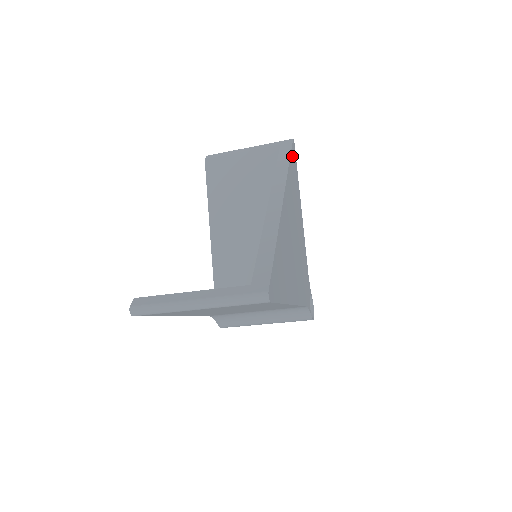
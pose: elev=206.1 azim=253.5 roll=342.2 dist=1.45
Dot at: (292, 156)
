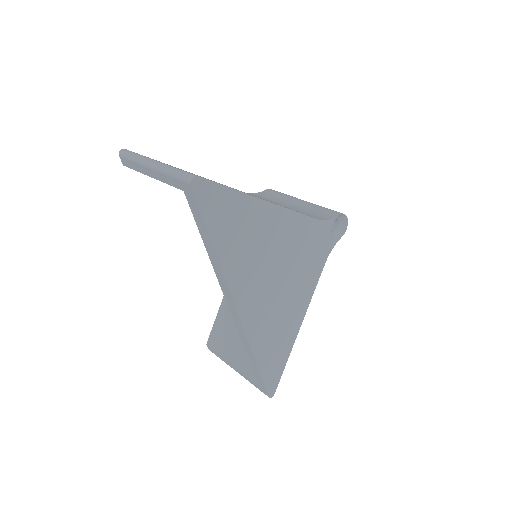
Dot at: (210, 217)
